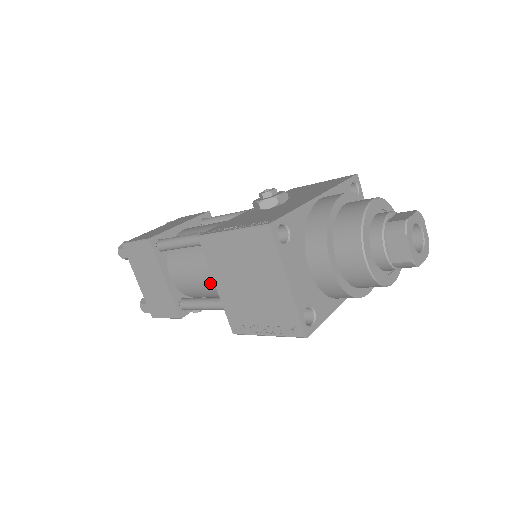
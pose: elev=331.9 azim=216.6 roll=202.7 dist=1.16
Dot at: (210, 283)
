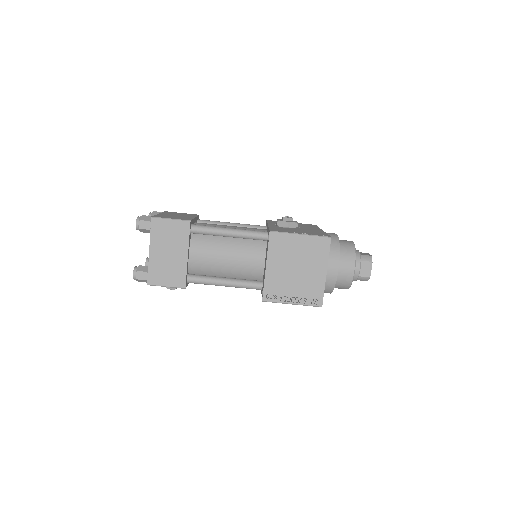
Dot at: (230, 266)
